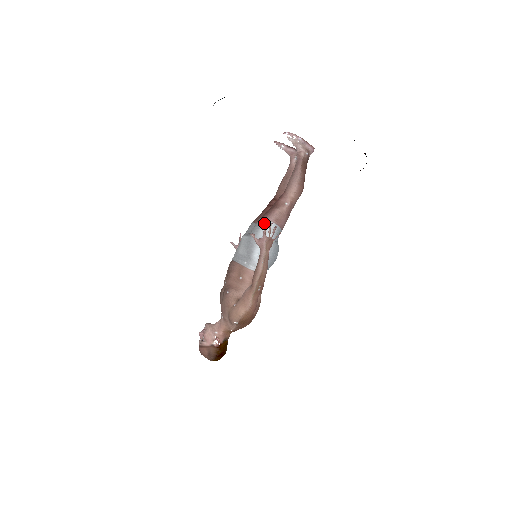
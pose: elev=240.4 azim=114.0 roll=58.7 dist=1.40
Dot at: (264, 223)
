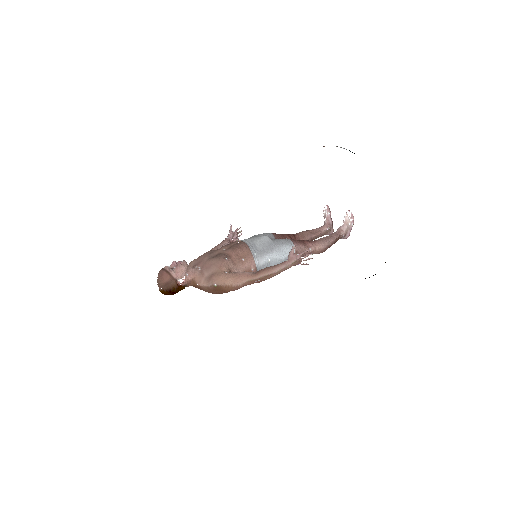
Dot at: (291, 245)
